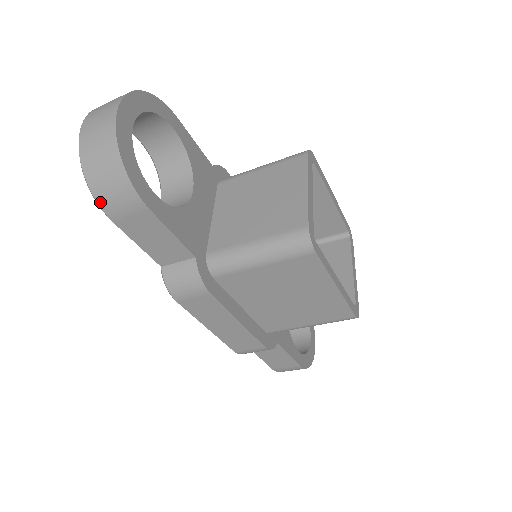
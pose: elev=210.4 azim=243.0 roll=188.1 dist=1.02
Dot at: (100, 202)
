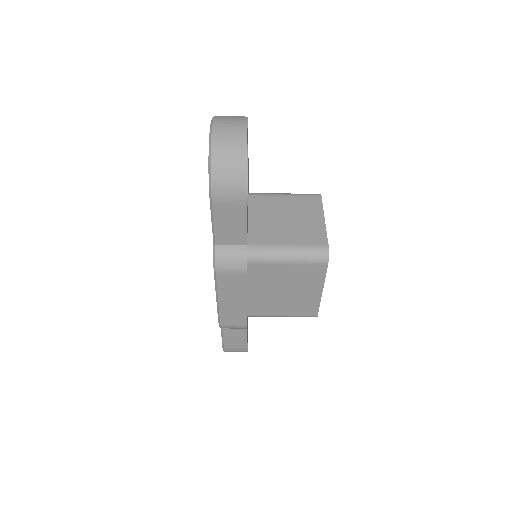
Dot at: (214, 187)
